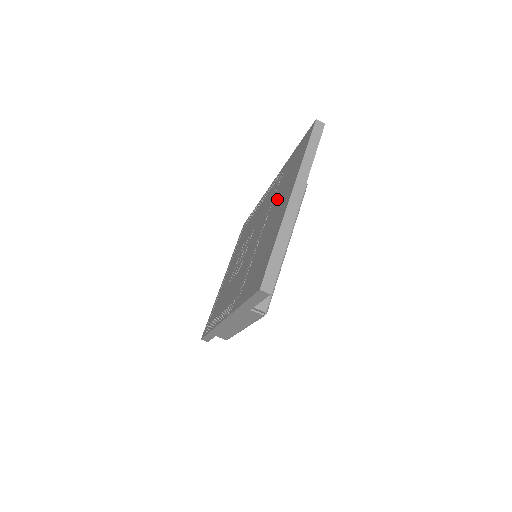
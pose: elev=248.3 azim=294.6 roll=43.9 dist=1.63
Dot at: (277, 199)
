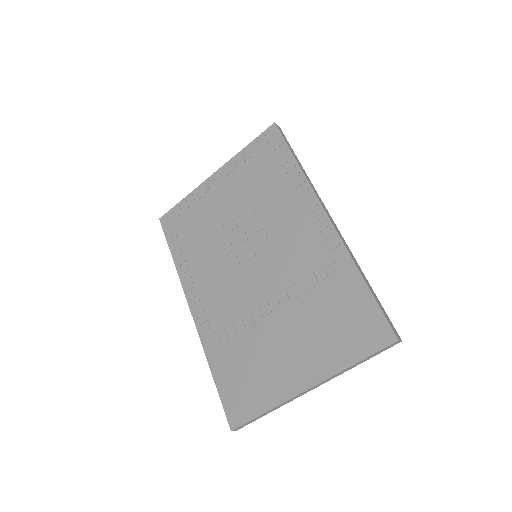
Dot at: (306, 318)
